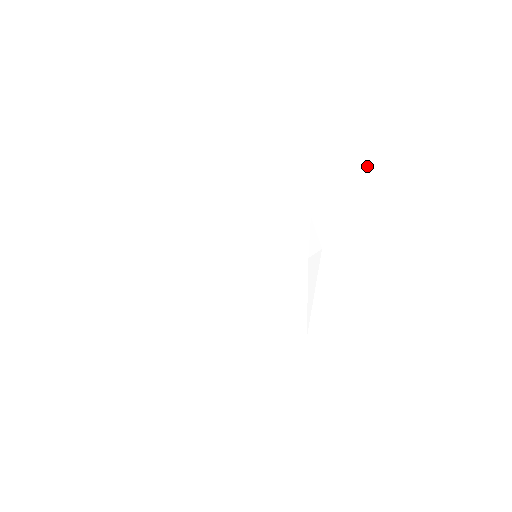
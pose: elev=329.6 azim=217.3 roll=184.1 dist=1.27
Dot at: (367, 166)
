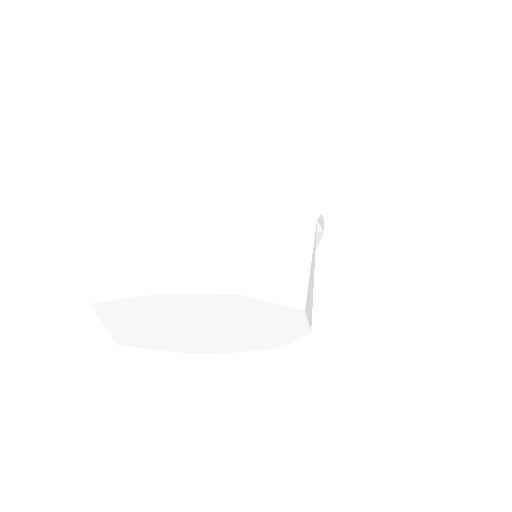
Dot at: (354, 100)
